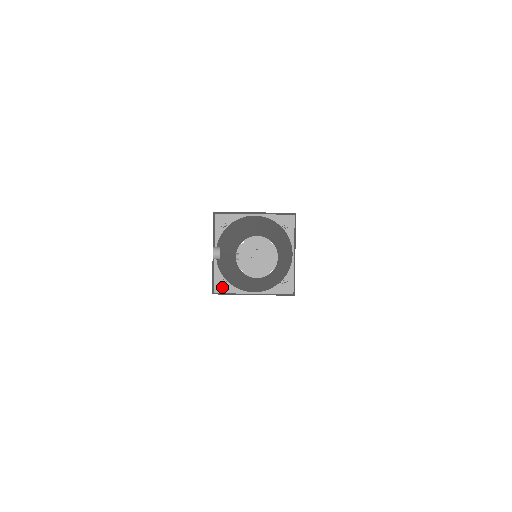
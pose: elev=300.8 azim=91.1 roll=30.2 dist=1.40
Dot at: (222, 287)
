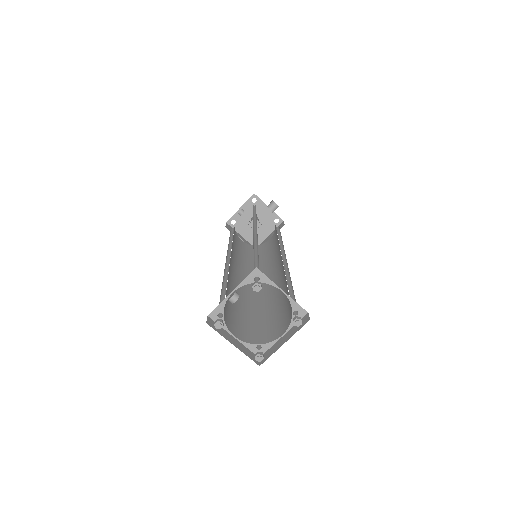
Dot at: (217, 327)
